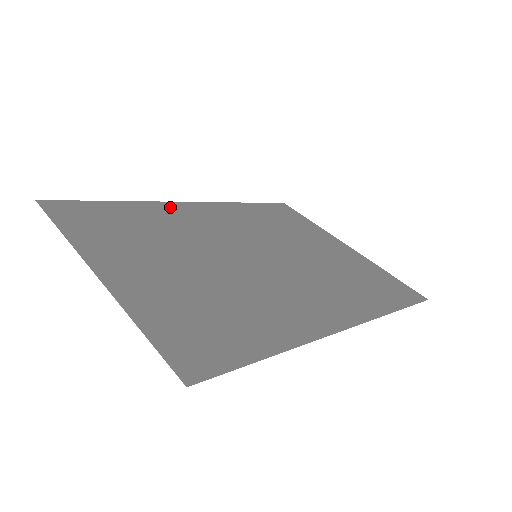
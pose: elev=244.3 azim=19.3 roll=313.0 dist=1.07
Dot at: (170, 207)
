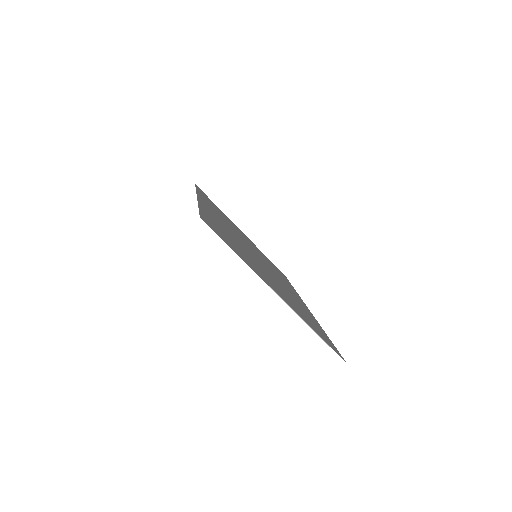
Dot at: (205, 207)
